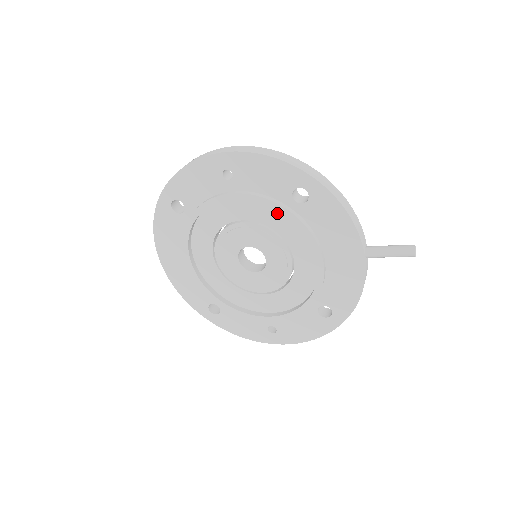
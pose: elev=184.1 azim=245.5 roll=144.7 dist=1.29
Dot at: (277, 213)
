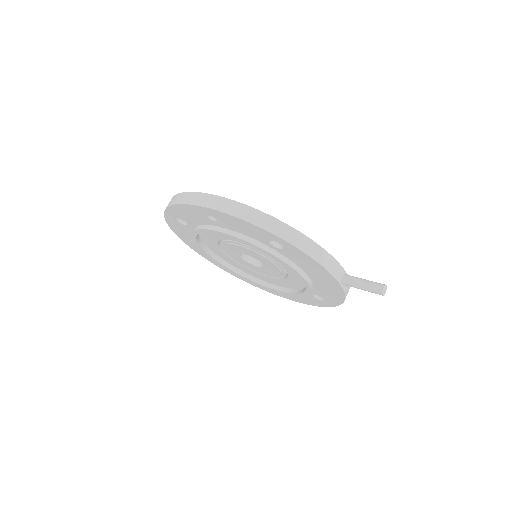
Dot at: occluded
